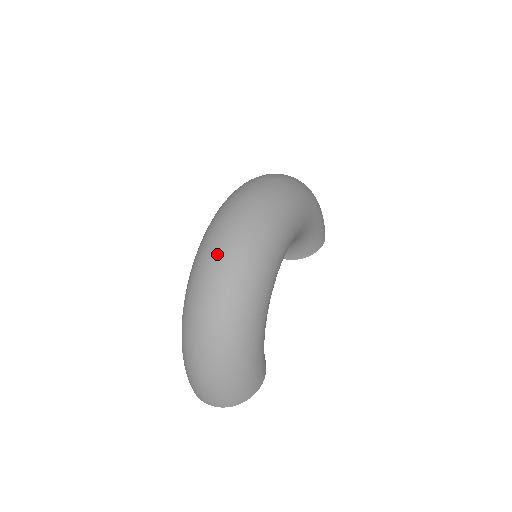
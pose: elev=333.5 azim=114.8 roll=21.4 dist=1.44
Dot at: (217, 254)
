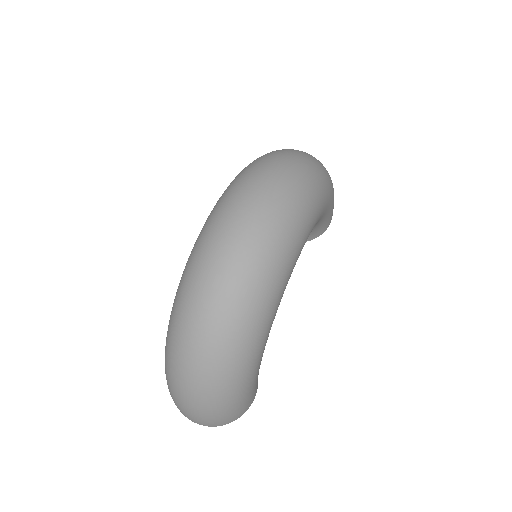
Dot at: (215, 279)
